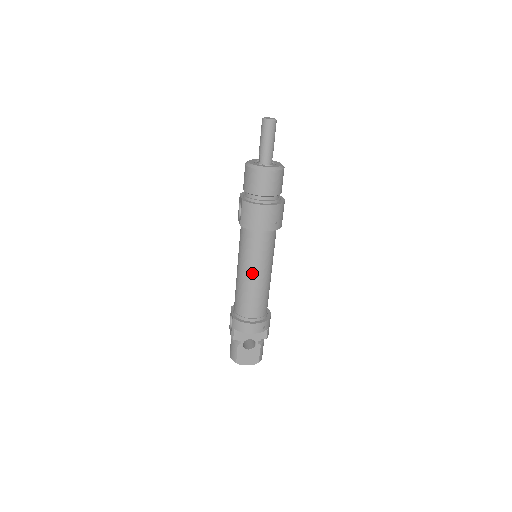
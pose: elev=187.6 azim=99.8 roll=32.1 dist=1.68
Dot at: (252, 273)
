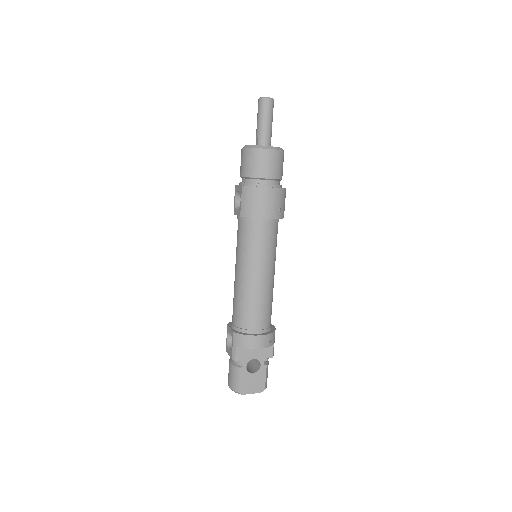
Dot at: (256, 272)
